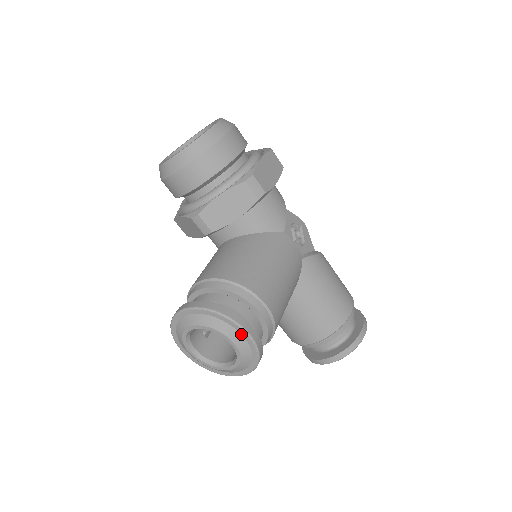
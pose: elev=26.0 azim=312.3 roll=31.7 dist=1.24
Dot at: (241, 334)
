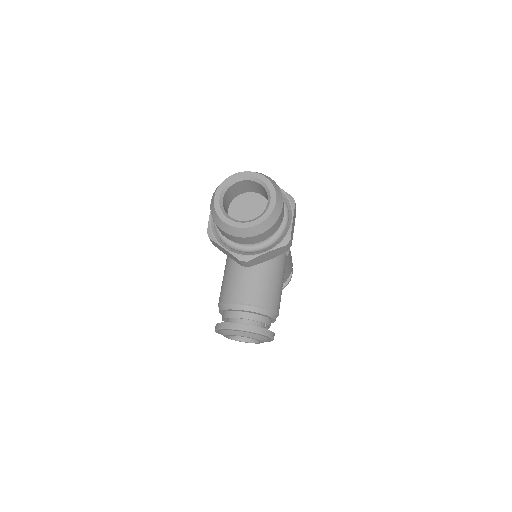
Dot at: (269, 339)
